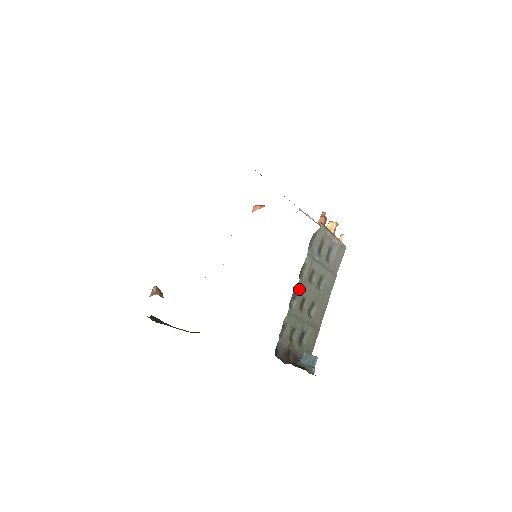
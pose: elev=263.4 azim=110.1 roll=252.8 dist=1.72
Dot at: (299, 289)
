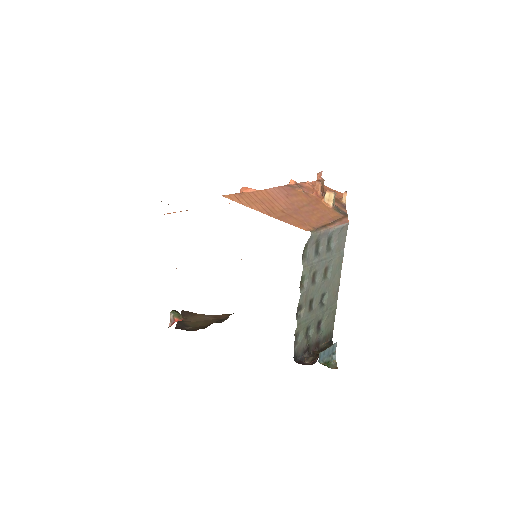
Dot at: (303, 299)
